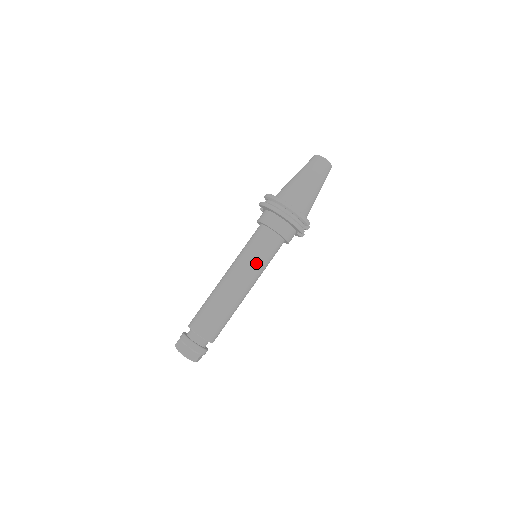
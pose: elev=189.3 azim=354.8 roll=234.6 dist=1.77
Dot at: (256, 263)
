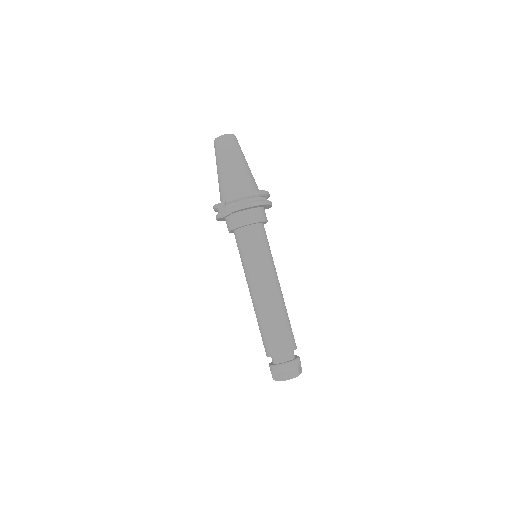
Dot at: (272, 259)
